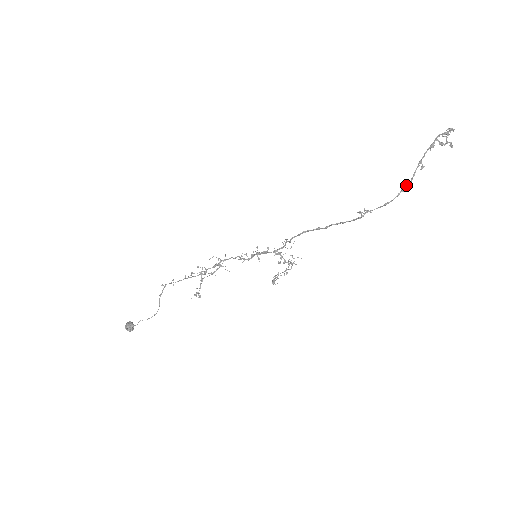
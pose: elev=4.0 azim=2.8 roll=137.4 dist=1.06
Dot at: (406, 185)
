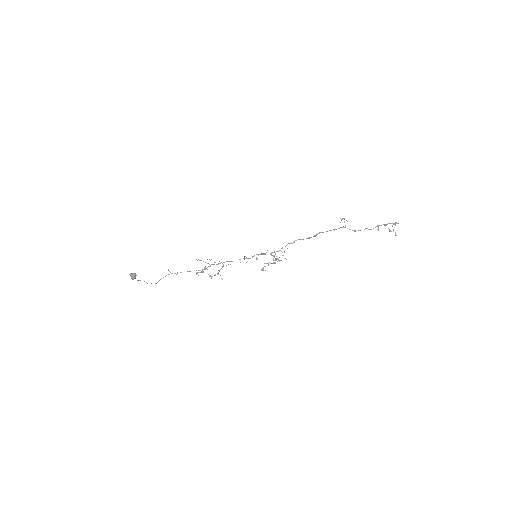
Dot at: (368, 229)
